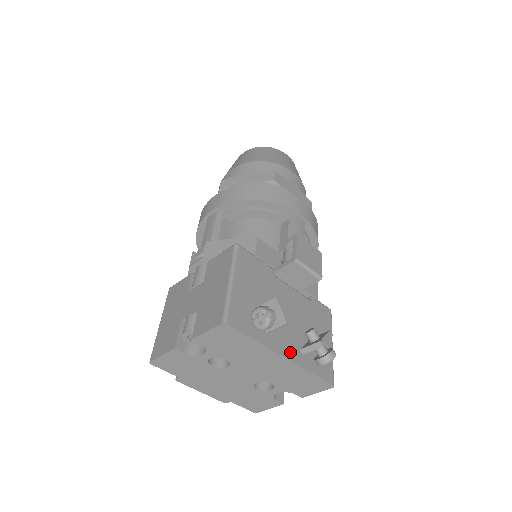
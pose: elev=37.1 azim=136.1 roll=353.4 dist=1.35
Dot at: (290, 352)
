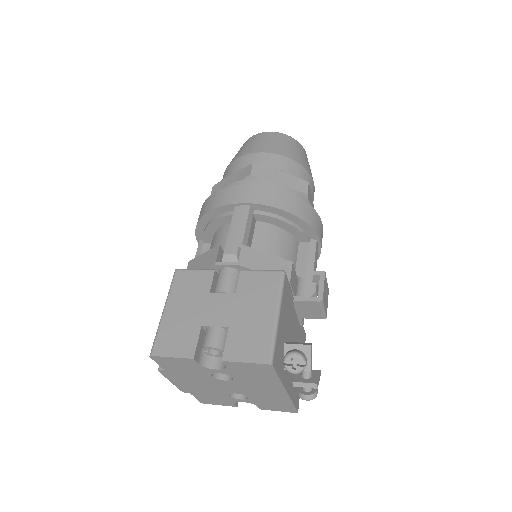
Dot at: (289, 386)
